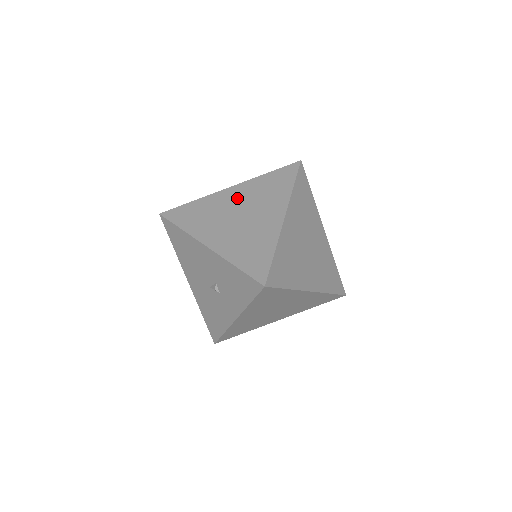
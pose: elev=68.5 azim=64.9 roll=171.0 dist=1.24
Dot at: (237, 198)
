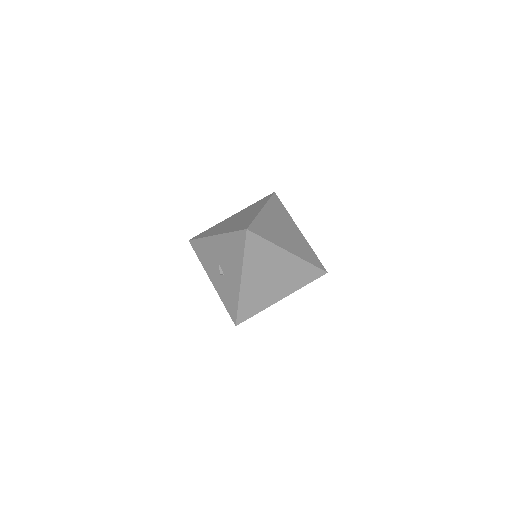
Dot at: (283, 265)
